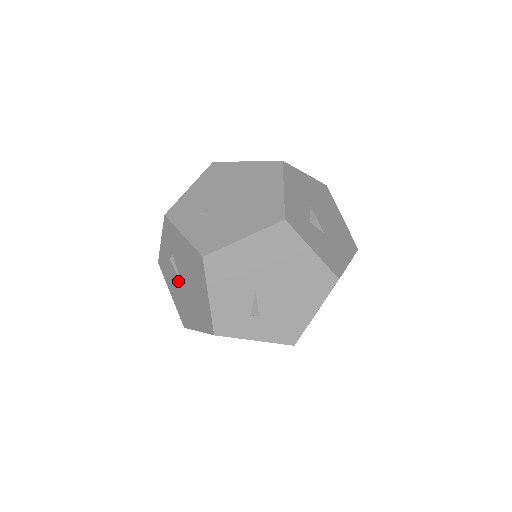
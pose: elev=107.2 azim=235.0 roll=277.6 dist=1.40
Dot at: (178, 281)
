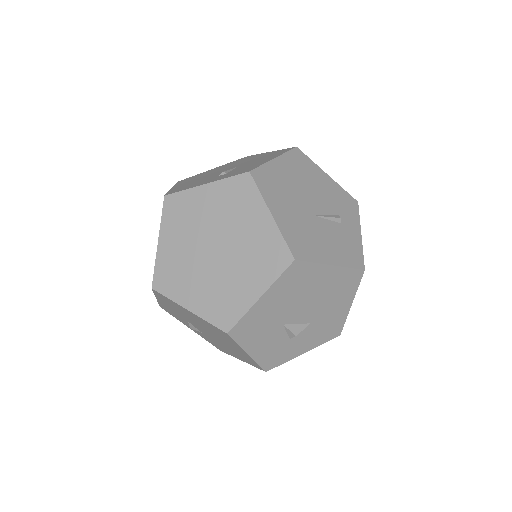
Dot at: occluded
